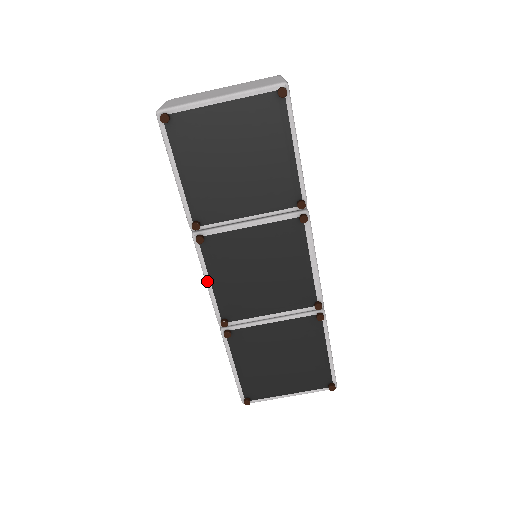
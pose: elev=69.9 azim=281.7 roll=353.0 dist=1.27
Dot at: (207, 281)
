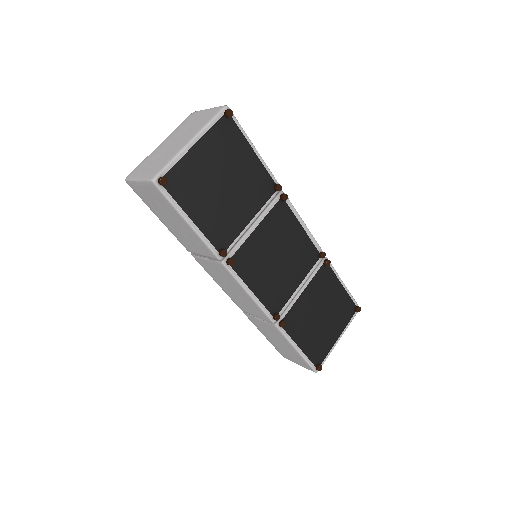
Dot at: (249, 293)
